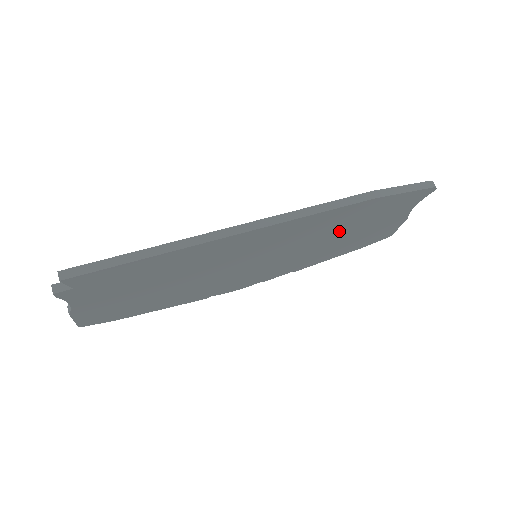
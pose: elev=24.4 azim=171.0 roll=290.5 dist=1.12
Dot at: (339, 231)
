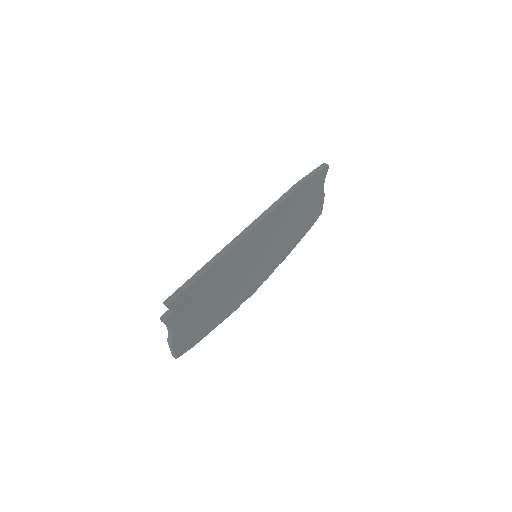
Dot at: (293, 217)
